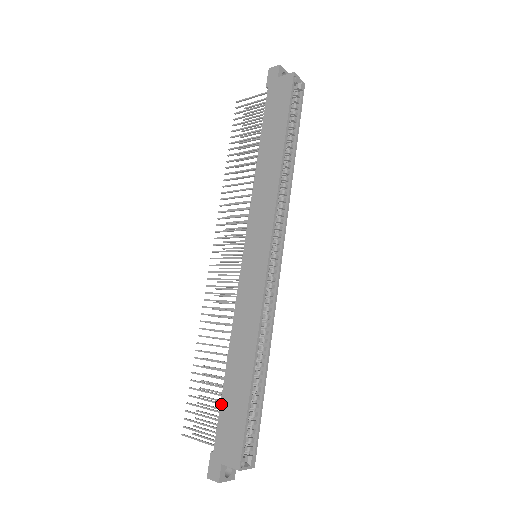
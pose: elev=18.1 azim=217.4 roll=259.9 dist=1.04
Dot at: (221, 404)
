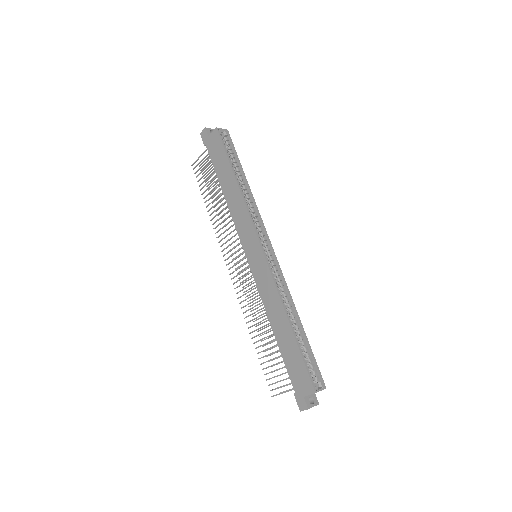
Dot at: (284, 360)
